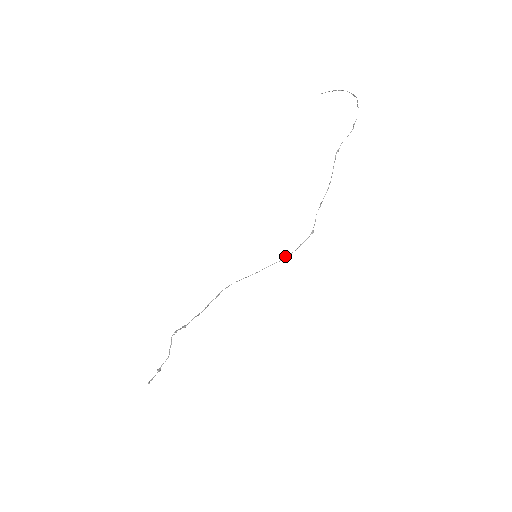
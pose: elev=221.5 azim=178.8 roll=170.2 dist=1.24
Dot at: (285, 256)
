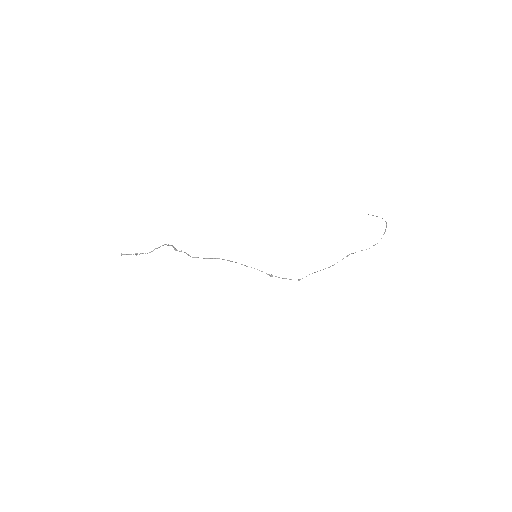
Dot at: (272, 275)
